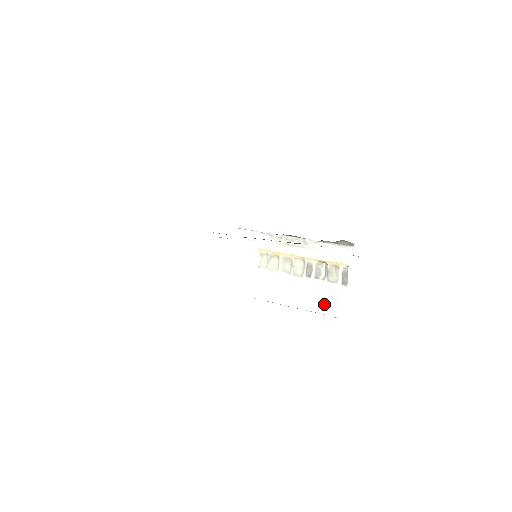
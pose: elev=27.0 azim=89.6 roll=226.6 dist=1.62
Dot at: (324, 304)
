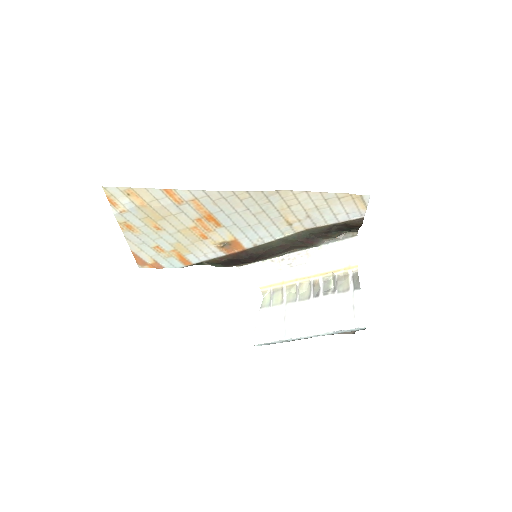
Dot at: (338, 317)
